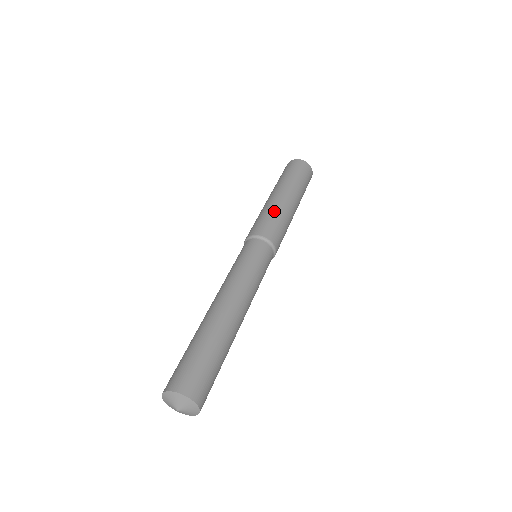
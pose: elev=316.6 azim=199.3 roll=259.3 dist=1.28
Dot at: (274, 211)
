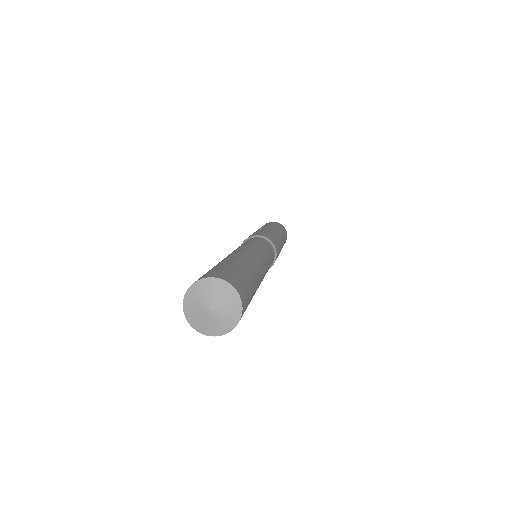
Dot at: (272, 233)
